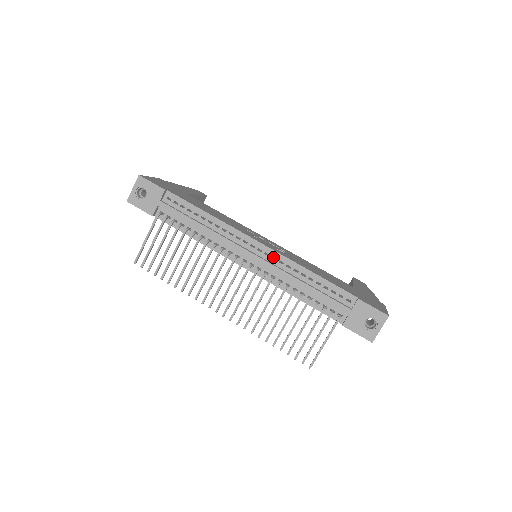
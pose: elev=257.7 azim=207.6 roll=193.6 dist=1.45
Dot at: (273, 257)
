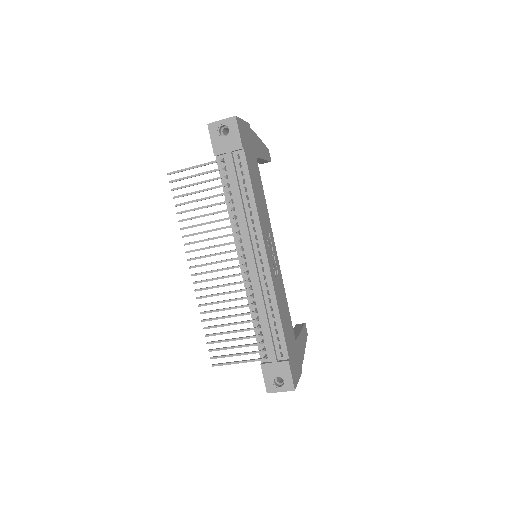
Dot at: occluded
